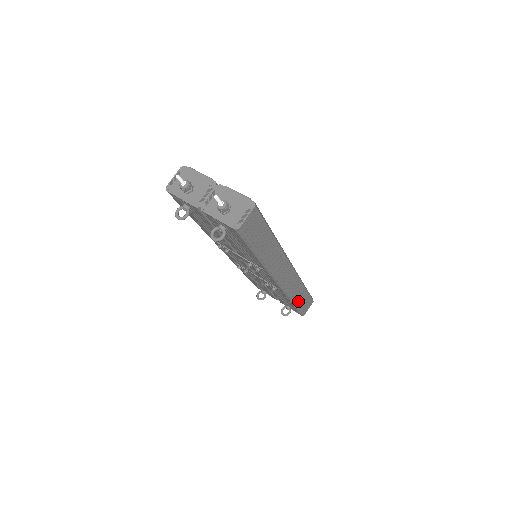
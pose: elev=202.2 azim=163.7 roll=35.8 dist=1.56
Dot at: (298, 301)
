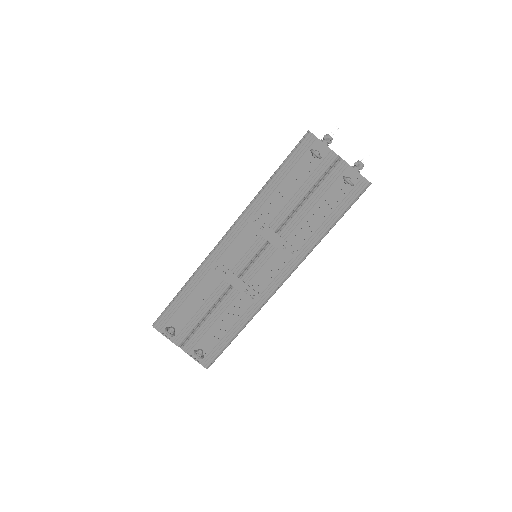
Dot at: (237, 335)
